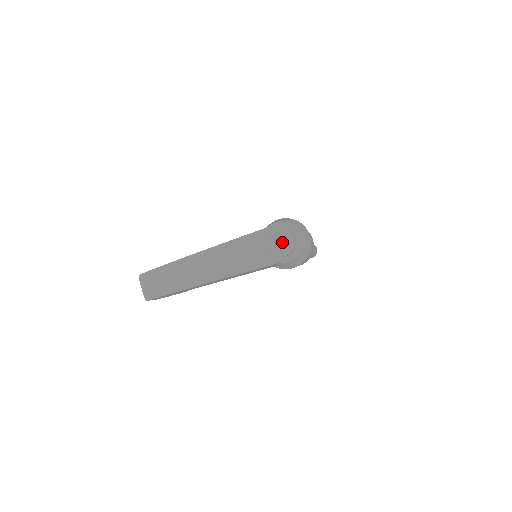
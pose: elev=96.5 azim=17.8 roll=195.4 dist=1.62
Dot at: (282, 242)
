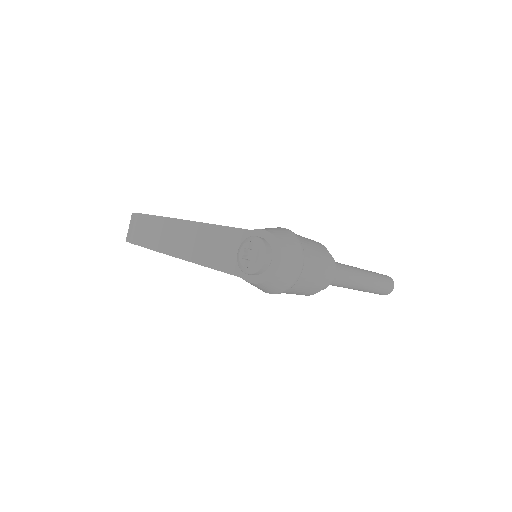
Dot at: occluded
